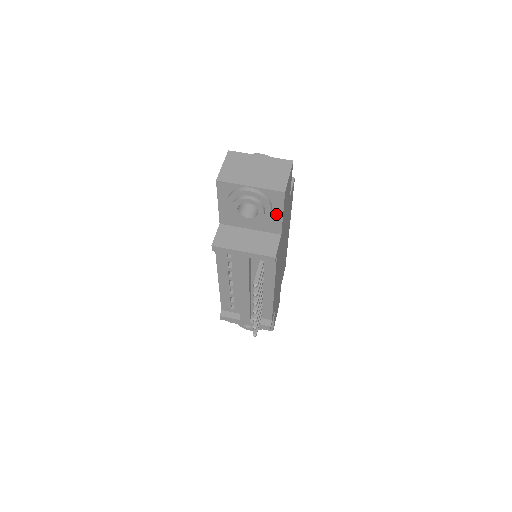
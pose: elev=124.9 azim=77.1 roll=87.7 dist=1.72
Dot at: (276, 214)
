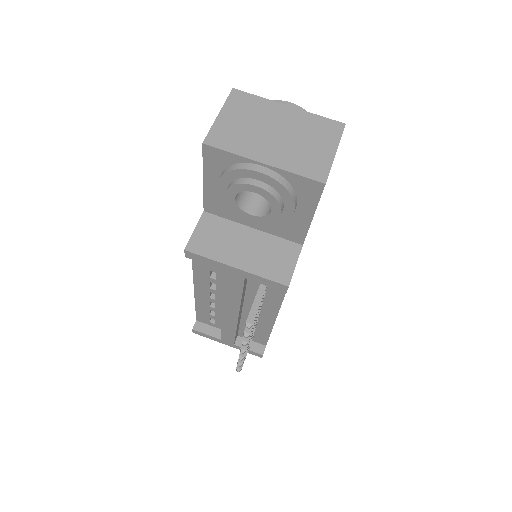
Dot at: (301, 215)
